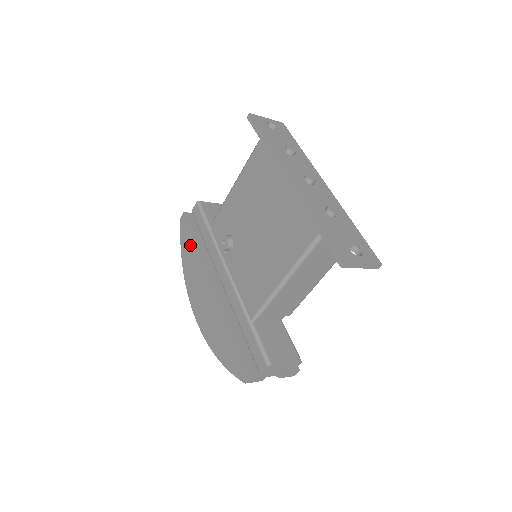
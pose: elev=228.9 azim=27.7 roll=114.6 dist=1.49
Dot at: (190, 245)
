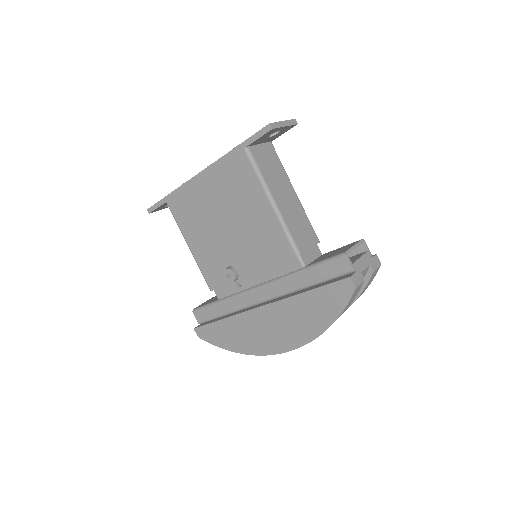
Dot at: (221, 330)
